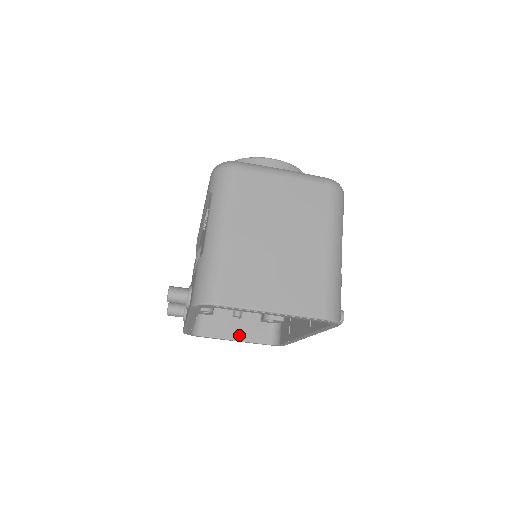
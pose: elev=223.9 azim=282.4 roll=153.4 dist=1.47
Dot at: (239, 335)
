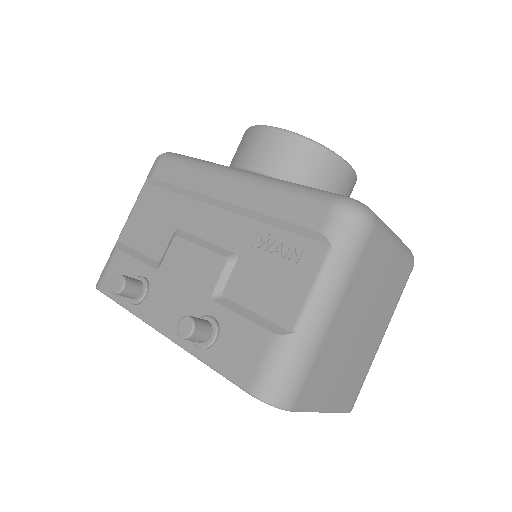
Dot at: occluded
